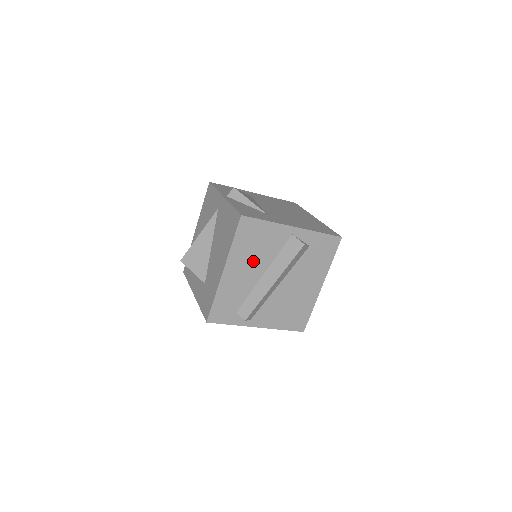
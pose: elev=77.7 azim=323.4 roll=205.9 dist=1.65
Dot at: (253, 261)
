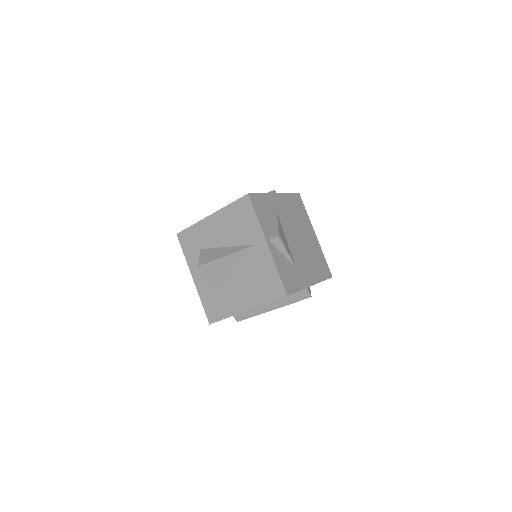
Dot at: occluded
